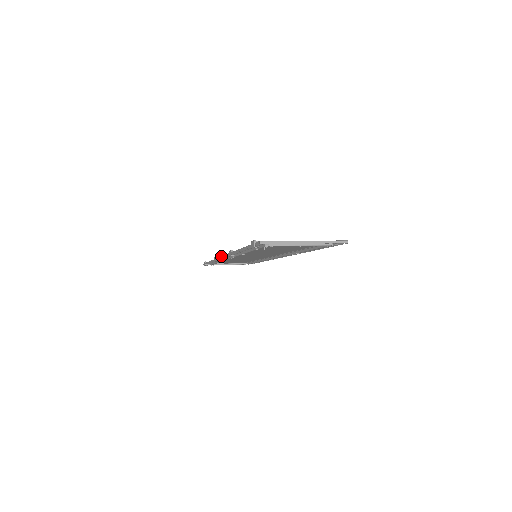
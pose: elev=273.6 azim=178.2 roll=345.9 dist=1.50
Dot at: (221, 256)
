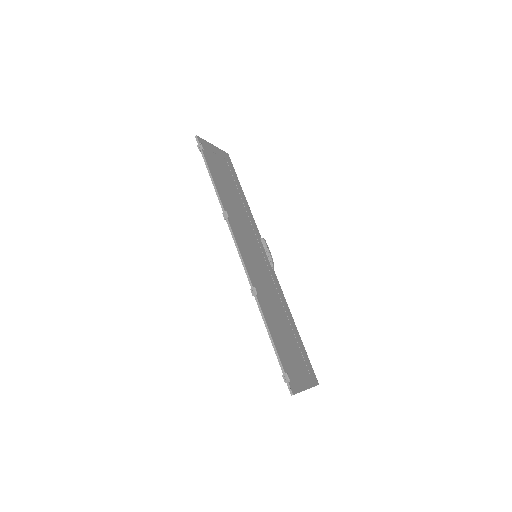
Dot at: (238, 248)
